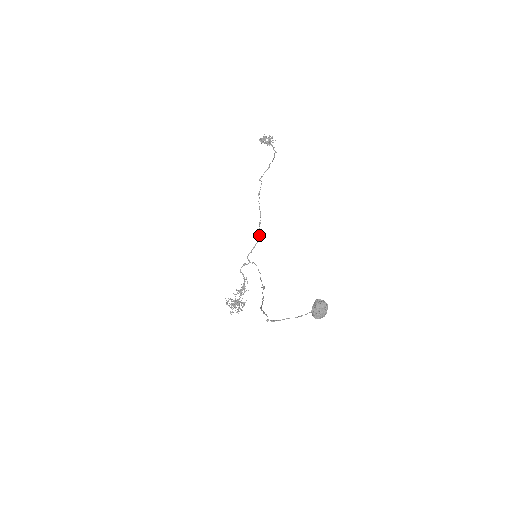
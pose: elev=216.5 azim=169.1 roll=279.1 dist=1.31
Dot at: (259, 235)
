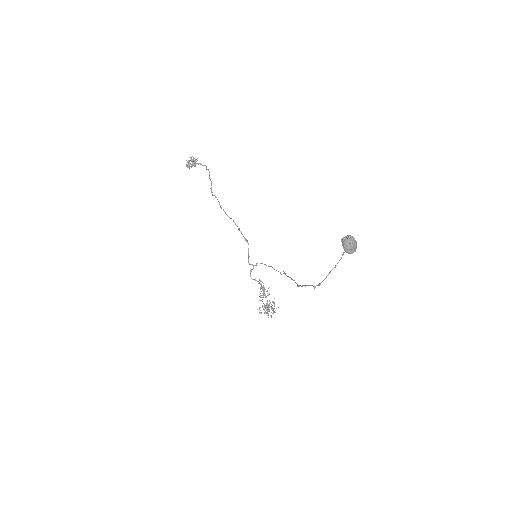
Dot at: (245, 239)
